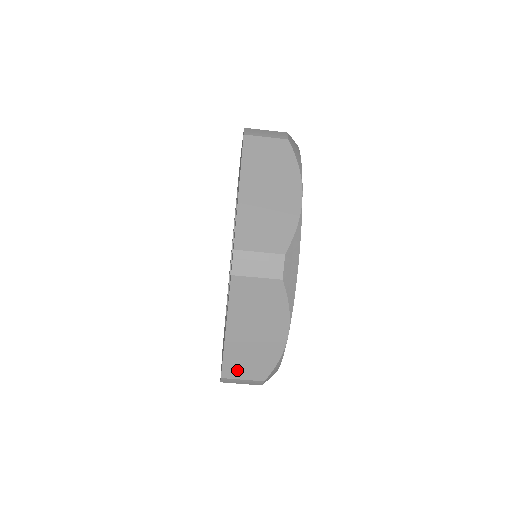
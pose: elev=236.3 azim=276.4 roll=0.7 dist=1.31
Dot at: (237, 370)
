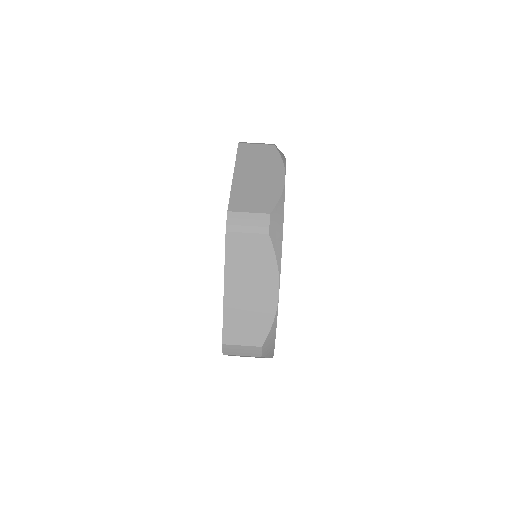
Dot at: (236, 334)
